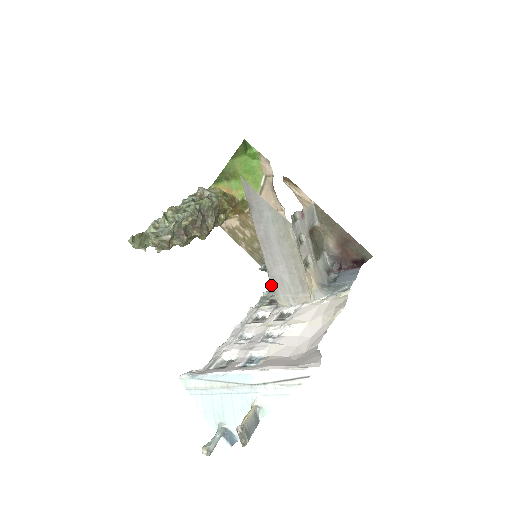
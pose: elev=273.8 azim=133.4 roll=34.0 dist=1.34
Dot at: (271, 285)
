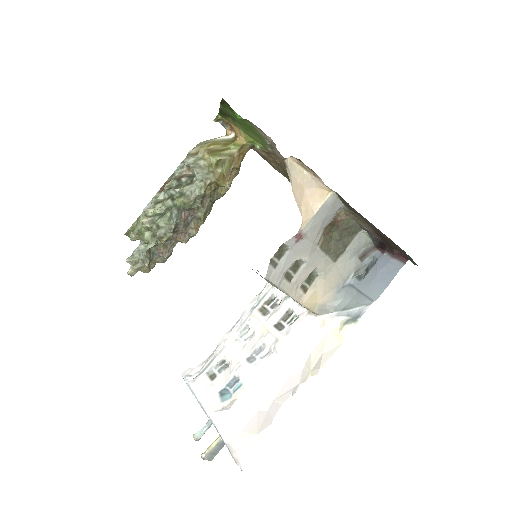
Dot at: occluded
